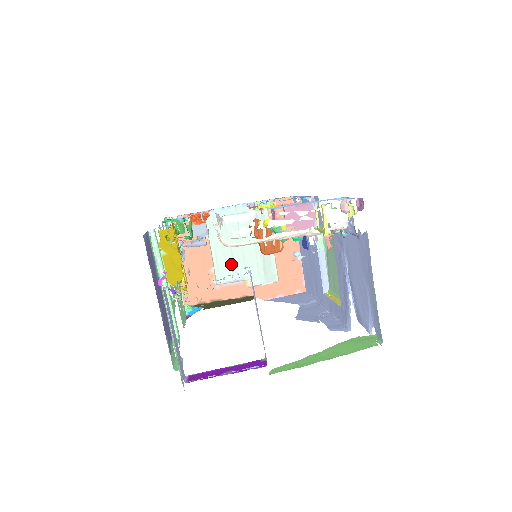
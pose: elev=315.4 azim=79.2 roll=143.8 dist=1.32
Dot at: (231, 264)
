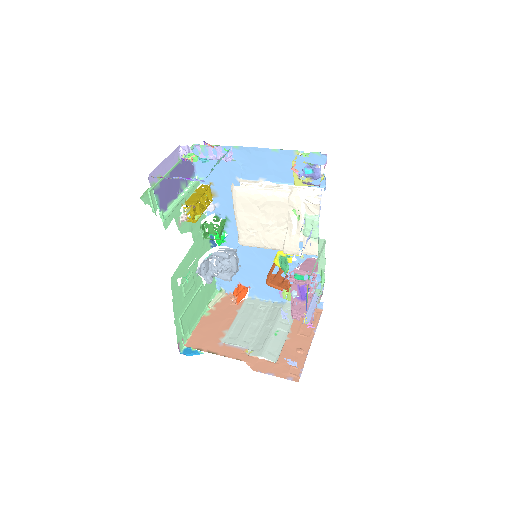
Dot at: (243, 334)
